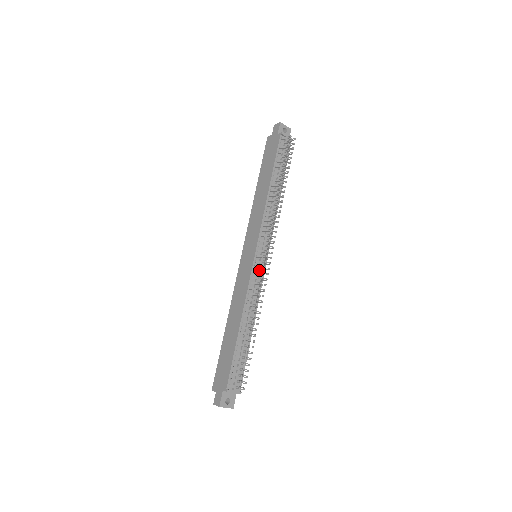
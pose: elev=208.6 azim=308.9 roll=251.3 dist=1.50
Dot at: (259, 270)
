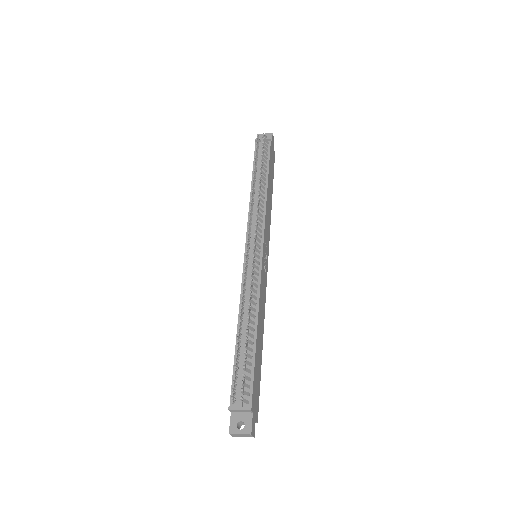
Dot at: (251, 265)
